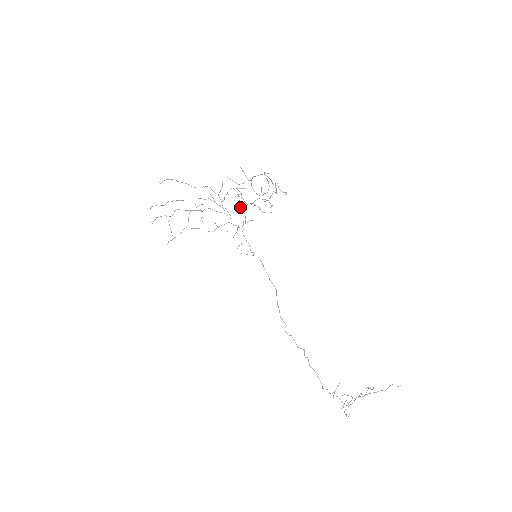
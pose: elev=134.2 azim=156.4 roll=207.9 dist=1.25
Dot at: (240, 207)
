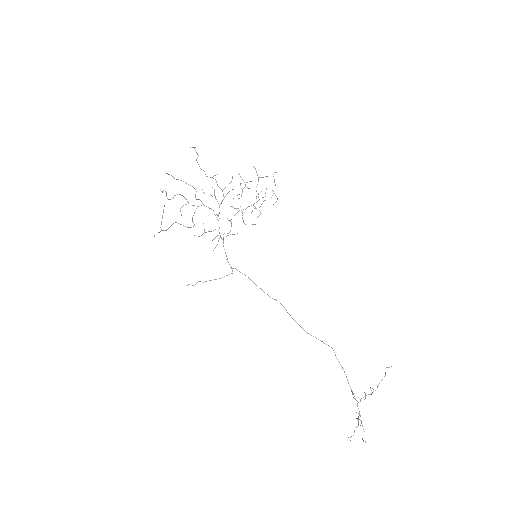
Dot at: occluded
